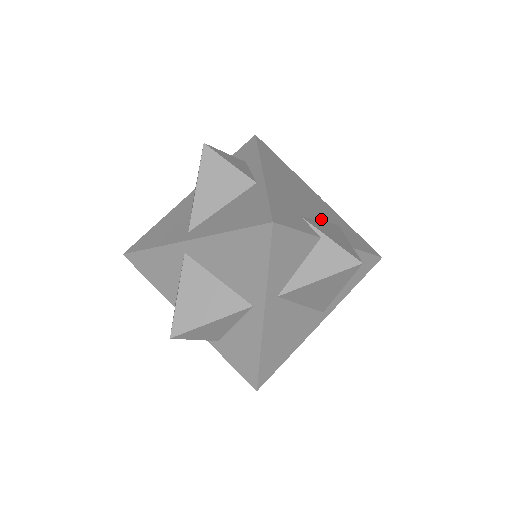
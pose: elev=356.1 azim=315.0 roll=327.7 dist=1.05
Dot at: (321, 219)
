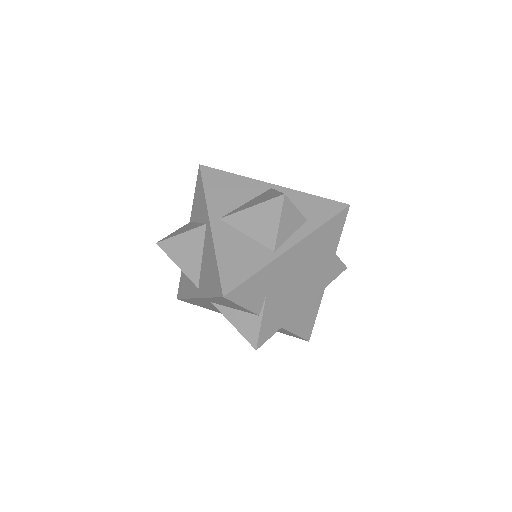
Dot at: (289, 300)
